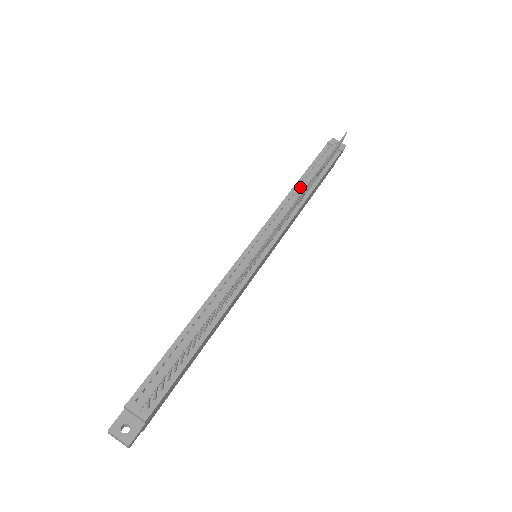
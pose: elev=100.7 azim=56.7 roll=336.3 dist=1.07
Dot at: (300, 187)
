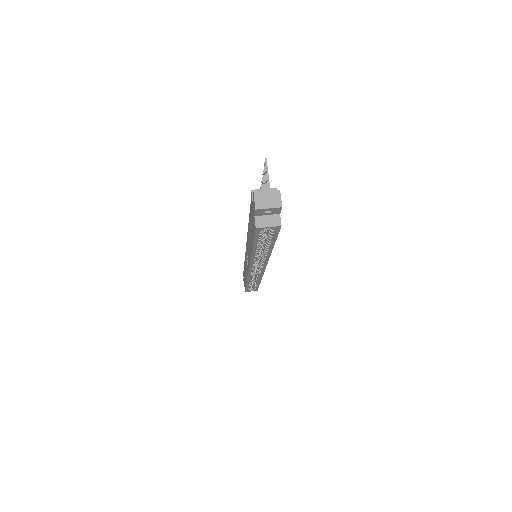
Dot at: occluded
